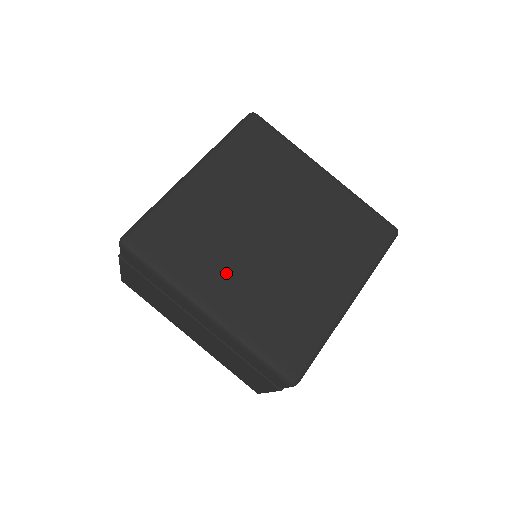
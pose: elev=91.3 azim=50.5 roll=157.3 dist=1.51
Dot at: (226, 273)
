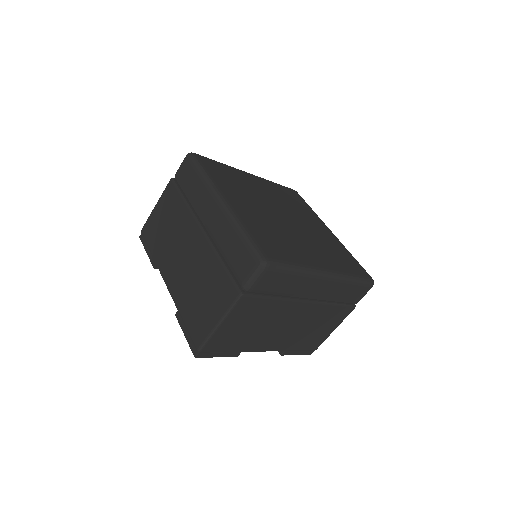
Dot at: (246, 201)
